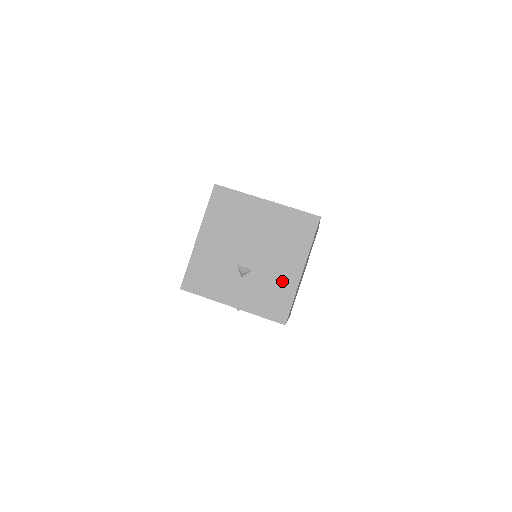
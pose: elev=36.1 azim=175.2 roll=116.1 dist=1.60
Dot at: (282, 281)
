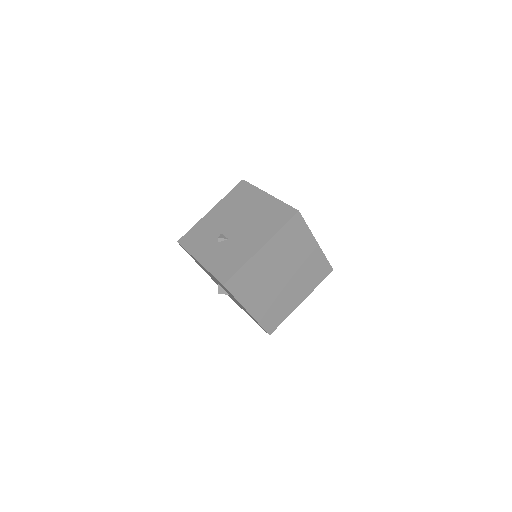
Dot at: (242, 251)
